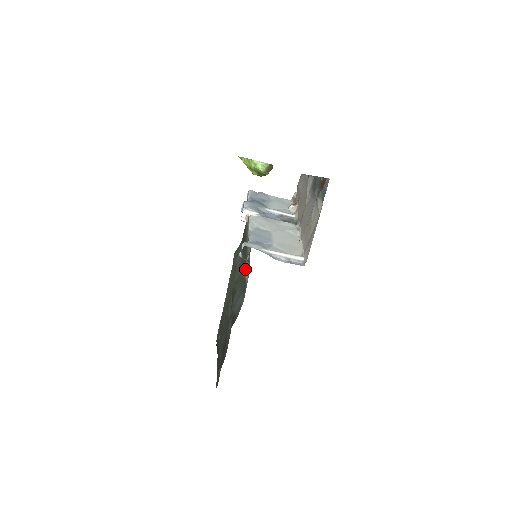
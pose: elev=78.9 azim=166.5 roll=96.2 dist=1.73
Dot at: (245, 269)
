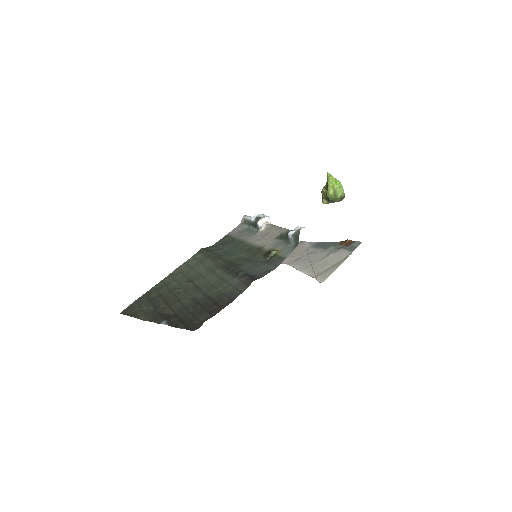
Dot at: (273, 250)
